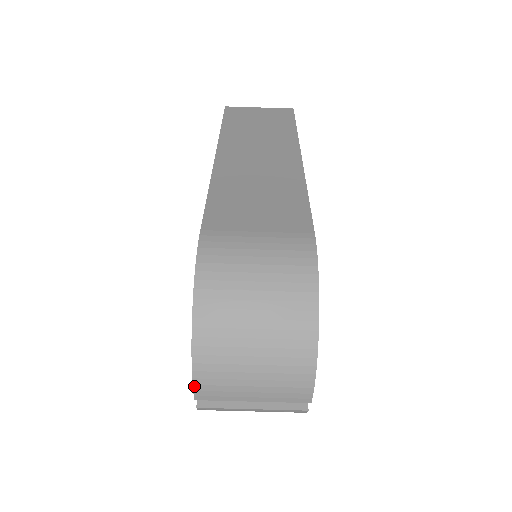
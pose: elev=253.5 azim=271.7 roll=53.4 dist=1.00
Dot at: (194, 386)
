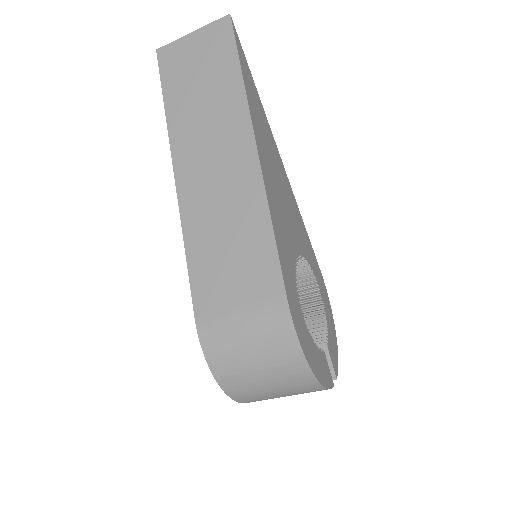
Dot at: occluded
